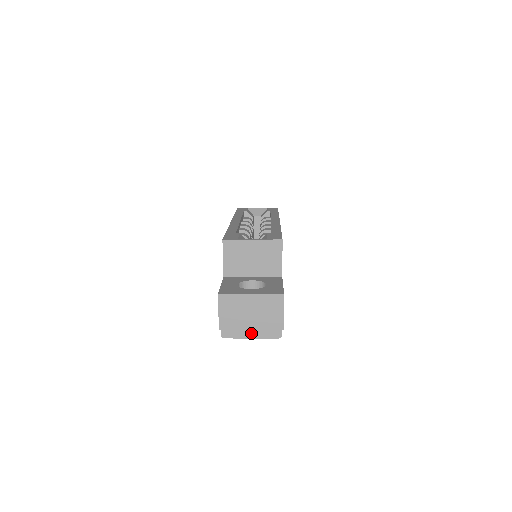
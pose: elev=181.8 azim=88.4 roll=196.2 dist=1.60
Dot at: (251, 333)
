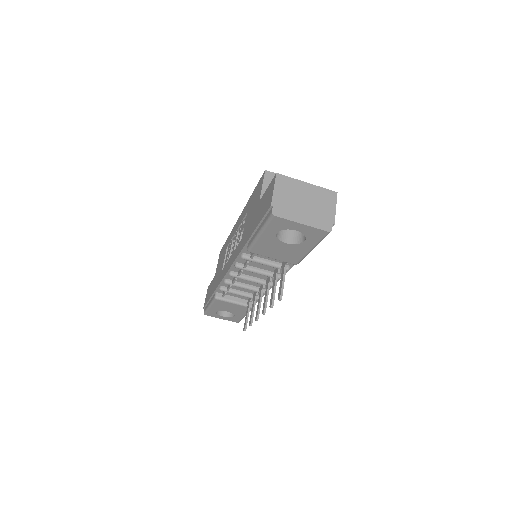
Dot at: (302, 218)
